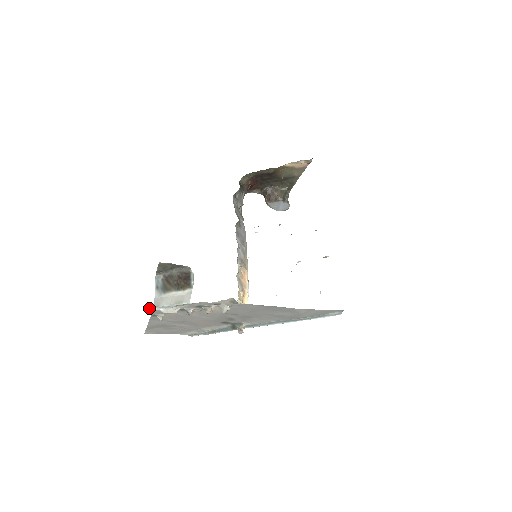
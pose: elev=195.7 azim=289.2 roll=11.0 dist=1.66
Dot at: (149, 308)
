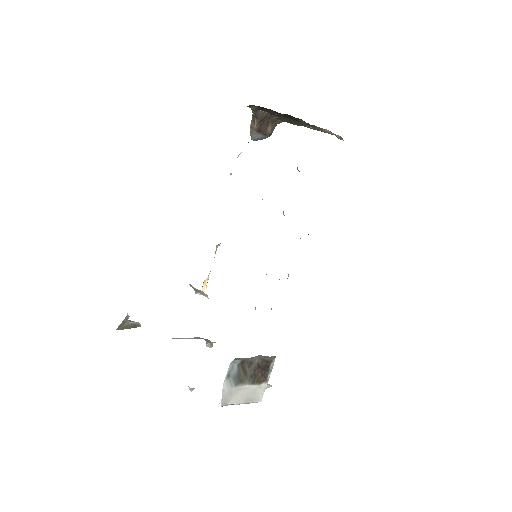
Dot at: (127, 321)
